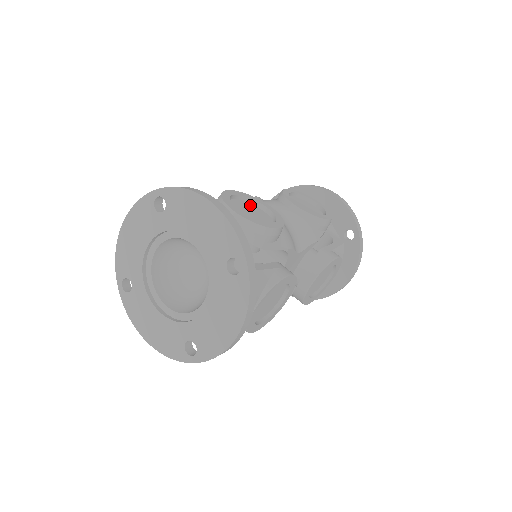
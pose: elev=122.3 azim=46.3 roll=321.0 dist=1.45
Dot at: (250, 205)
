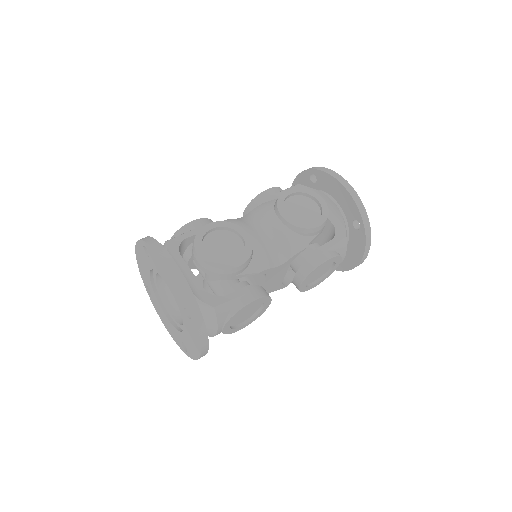
Dot at: (228, 234)
